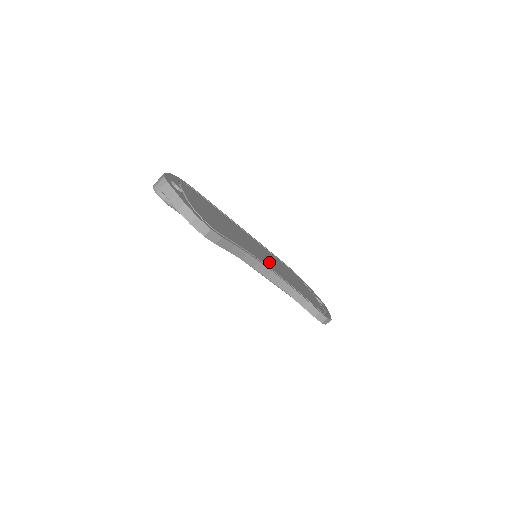
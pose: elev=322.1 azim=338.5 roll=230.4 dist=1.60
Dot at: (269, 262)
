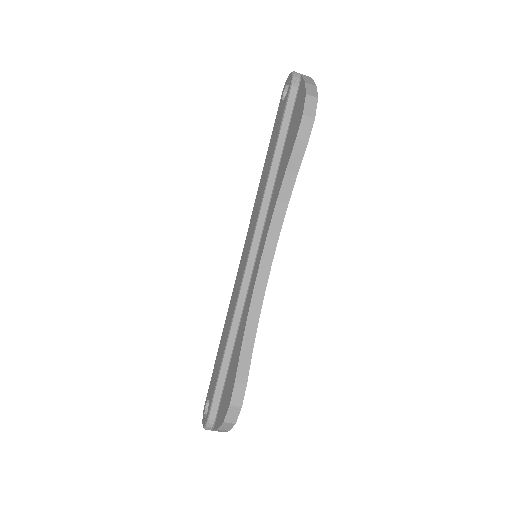
Dot at: occluded
